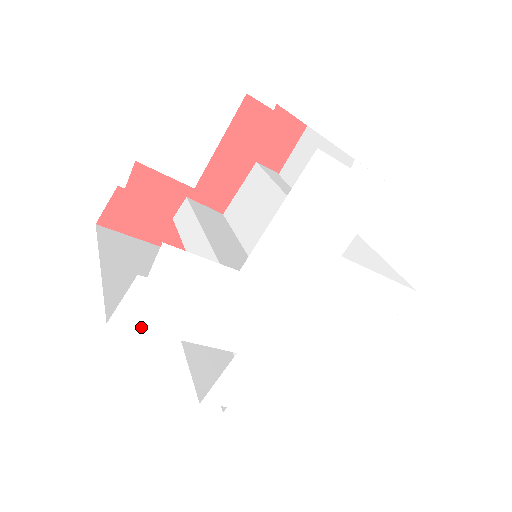
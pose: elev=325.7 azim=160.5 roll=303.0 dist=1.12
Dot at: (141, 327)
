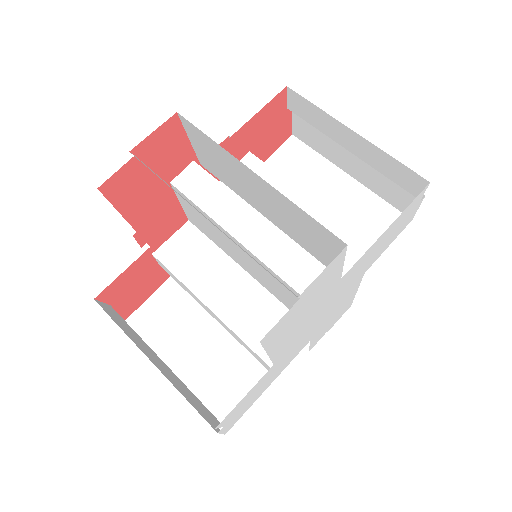
Dot at: occluded
